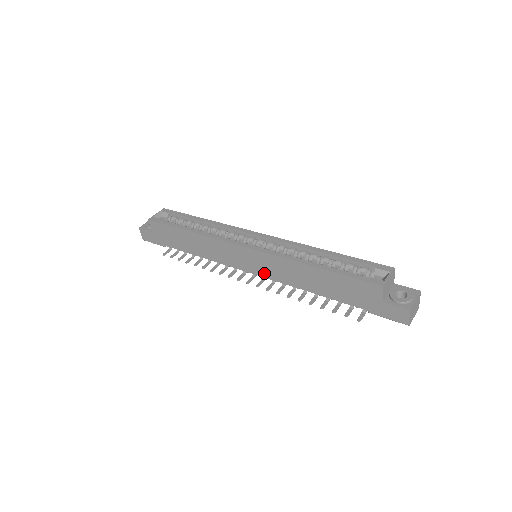
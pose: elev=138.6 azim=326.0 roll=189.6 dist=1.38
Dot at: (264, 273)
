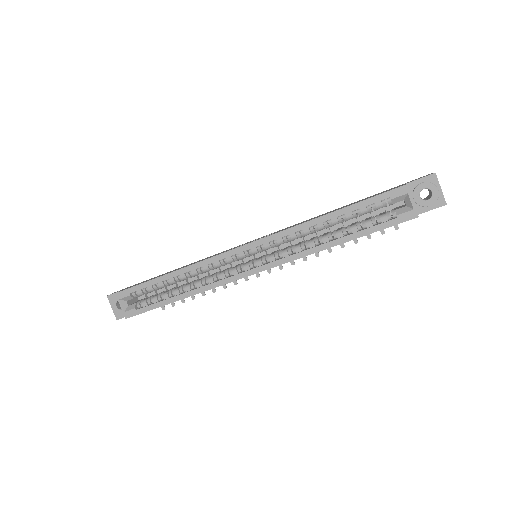
Dot at: occluded
